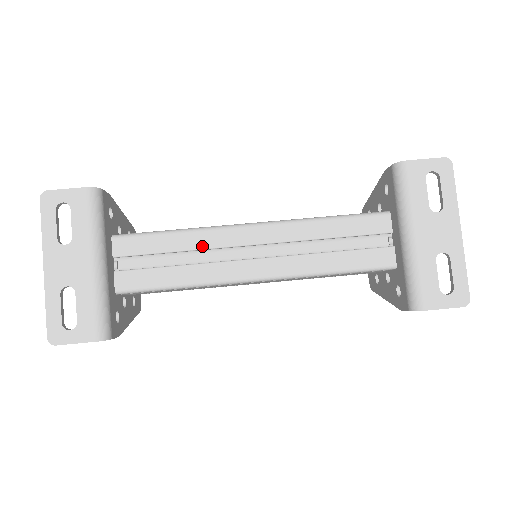
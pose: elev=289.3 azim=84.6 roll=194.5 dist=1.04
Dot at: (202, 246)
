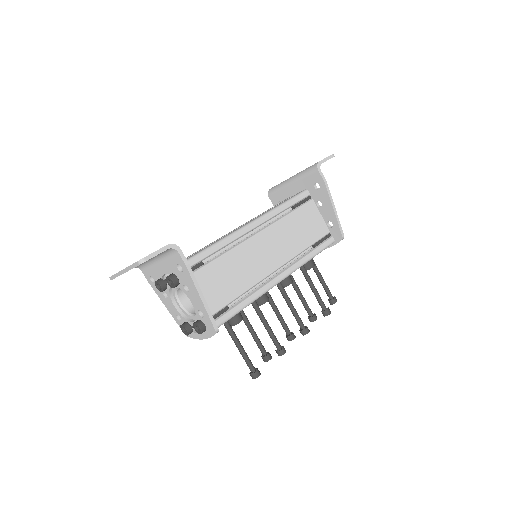
Dot at: occluded
